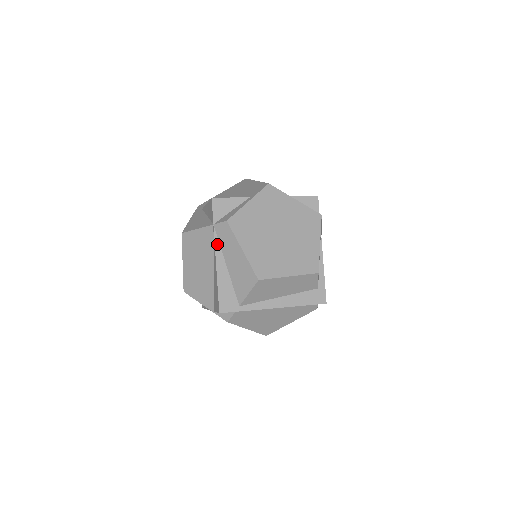
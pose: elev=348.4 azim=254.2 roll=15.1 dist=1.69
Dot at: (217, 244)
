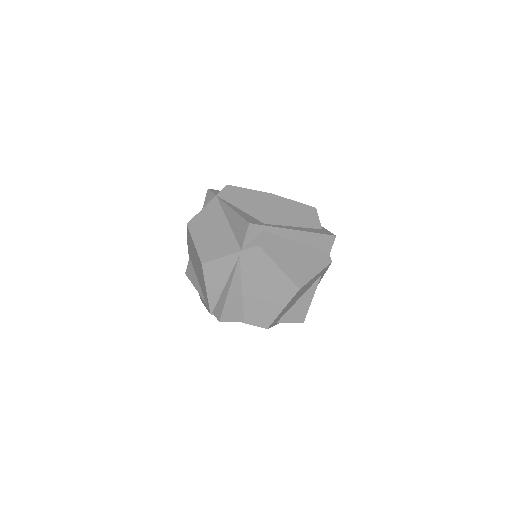
Dot at: (225, 201)
